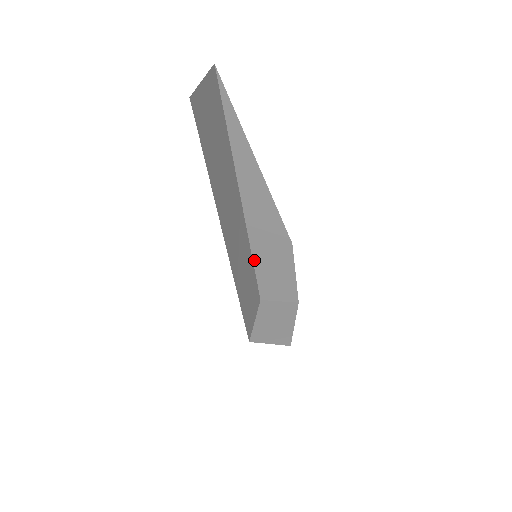
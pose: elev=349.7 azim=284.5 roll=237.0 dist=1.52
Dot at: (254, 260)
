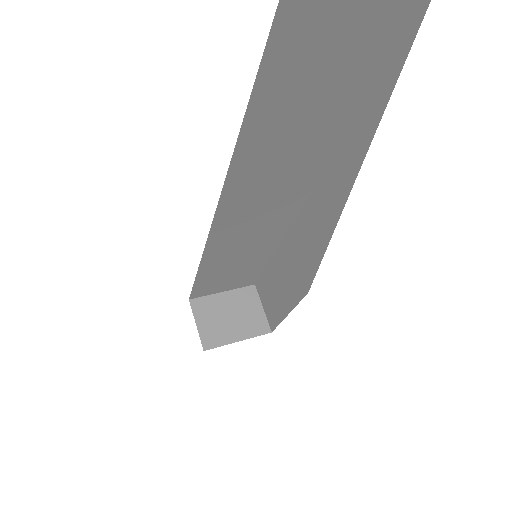
Dot at: (276, 253)
